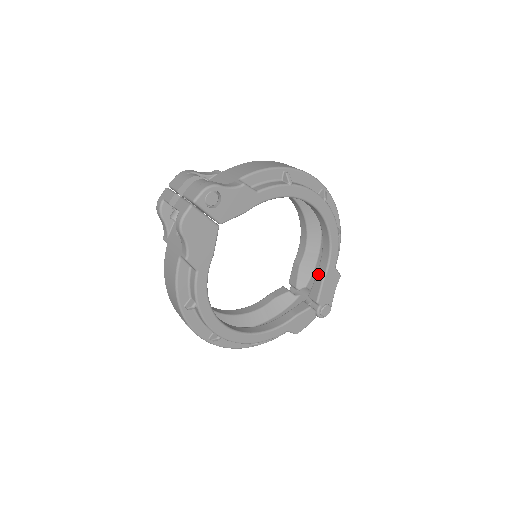
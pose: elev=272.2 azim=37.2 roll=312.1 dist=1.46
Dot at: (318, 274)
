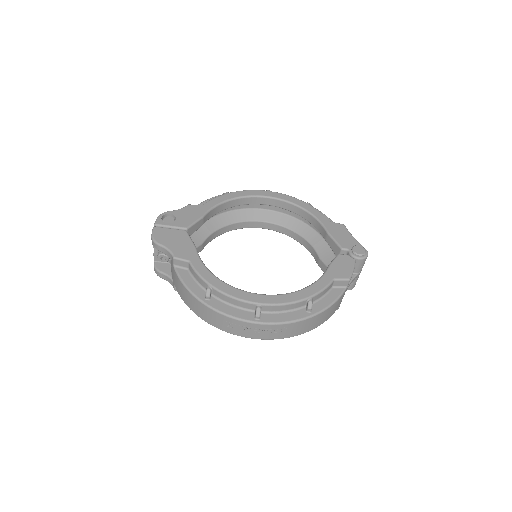
Dot at: (324, 237)
